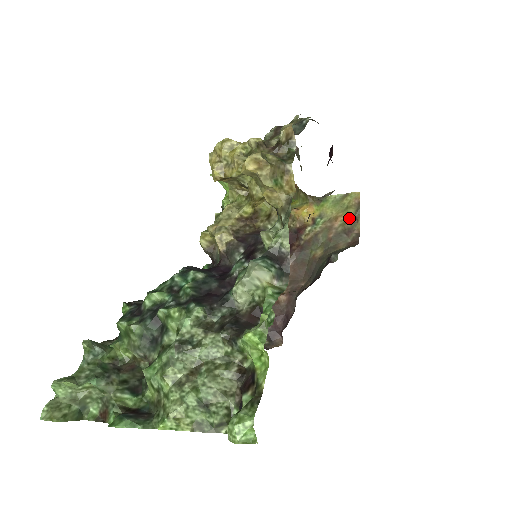
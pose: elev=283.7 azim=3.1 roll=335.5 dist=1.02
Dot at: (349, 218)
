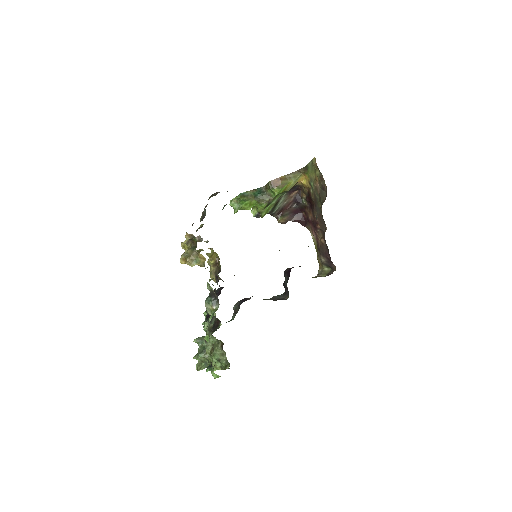
Dot at: (319, 178)
